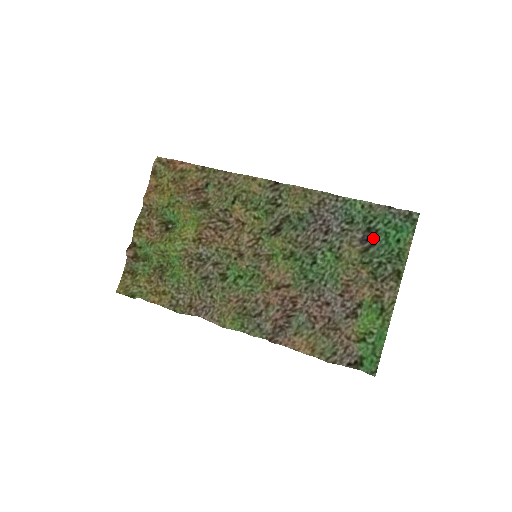
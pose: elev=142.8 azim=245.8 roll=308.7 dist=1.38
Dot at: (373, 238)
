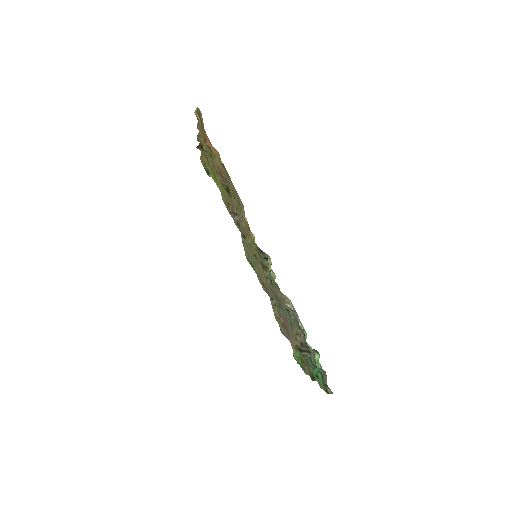
Dot at: occluded
